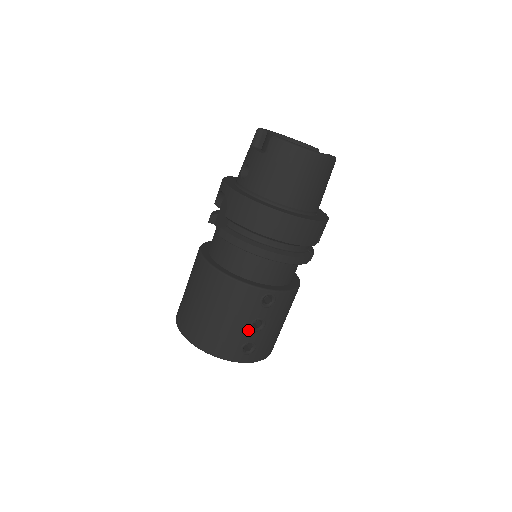
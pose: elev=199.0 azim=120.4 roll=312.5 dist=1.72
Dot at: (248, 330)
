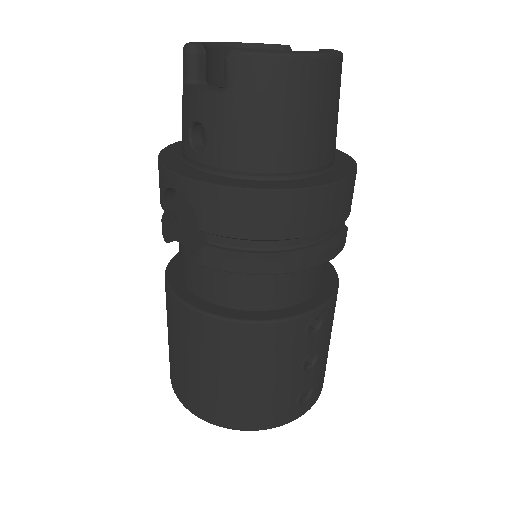
Dot at: (299, 376)
